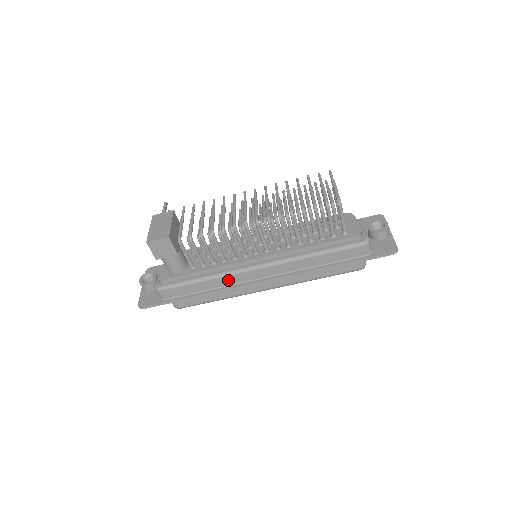
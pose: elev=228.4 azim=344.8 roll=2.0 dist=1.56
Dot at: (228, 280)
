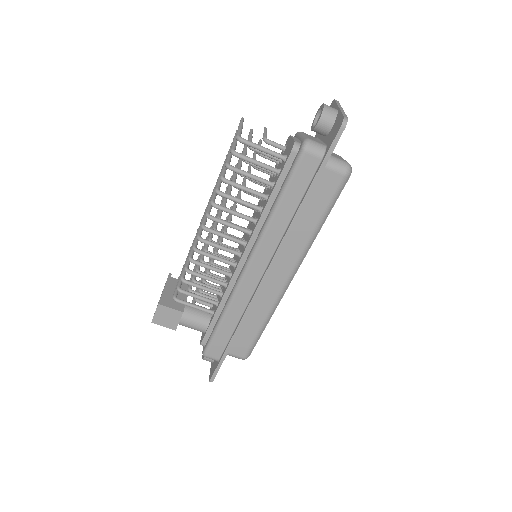
Dot at: (240, 301)
